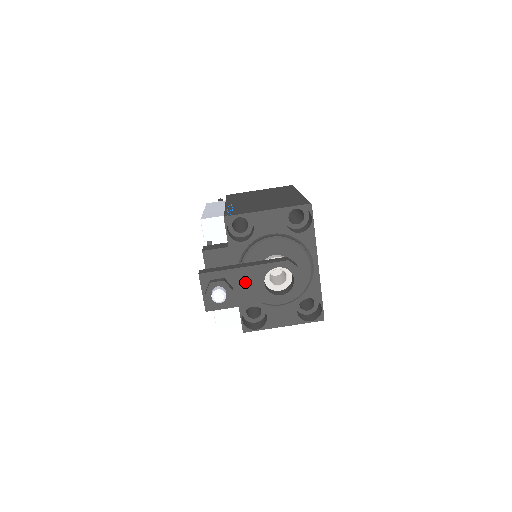
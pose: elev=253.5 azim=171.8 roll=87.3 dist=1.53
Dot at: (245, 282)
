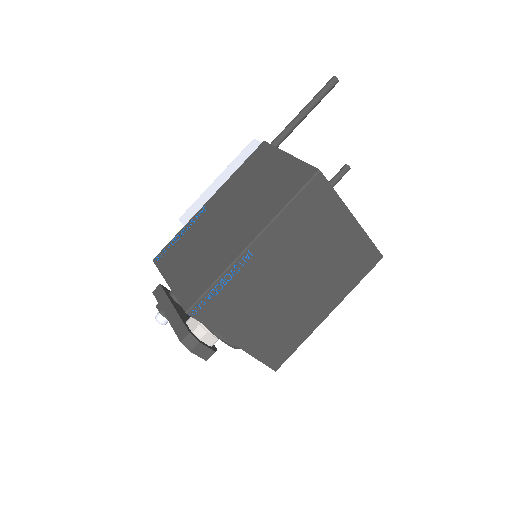
Dot at: occluded
